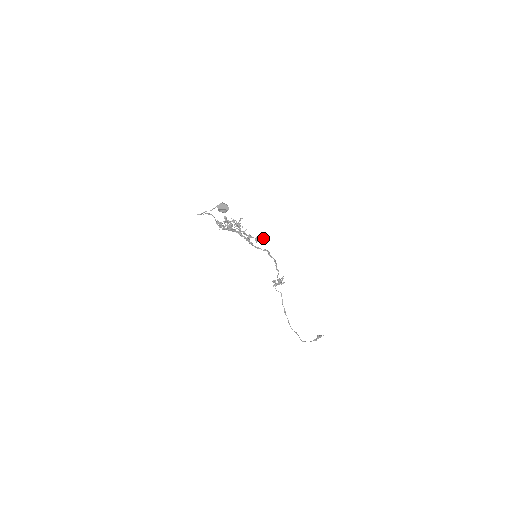
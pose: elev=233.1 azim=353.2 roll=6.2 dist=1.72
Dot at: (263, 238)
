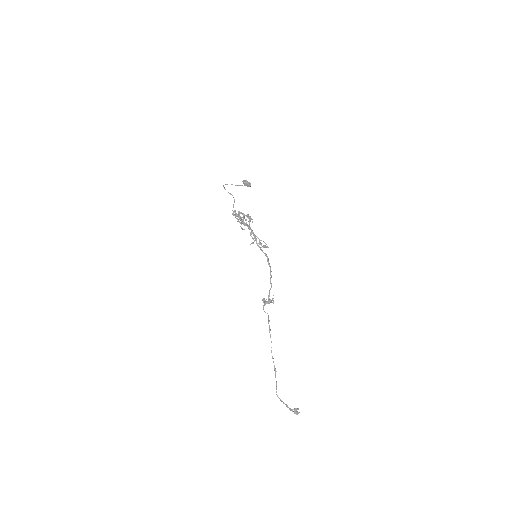
Dot at: (265, 246)
